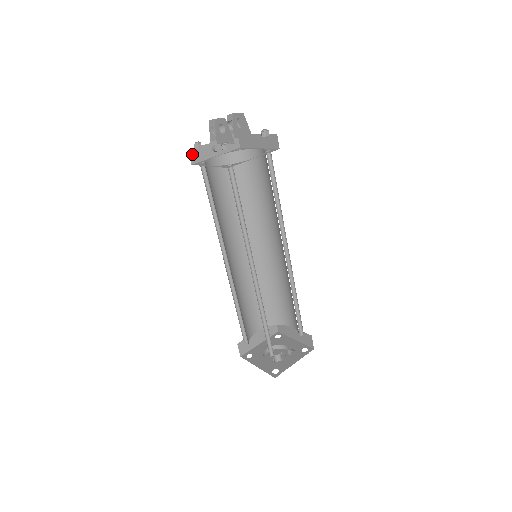
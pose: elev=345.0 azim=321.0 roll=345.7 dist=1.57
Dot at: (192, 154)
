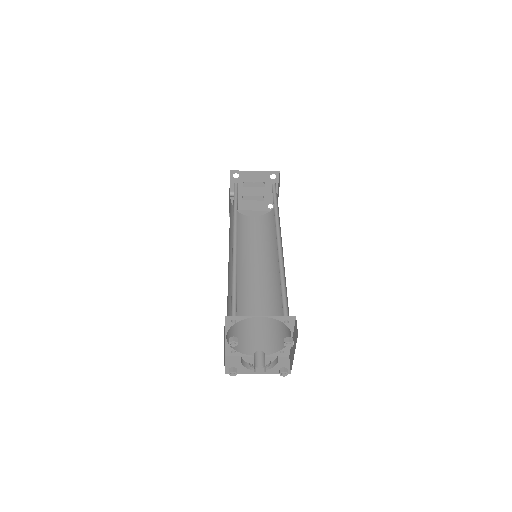
Dot at: occluded
